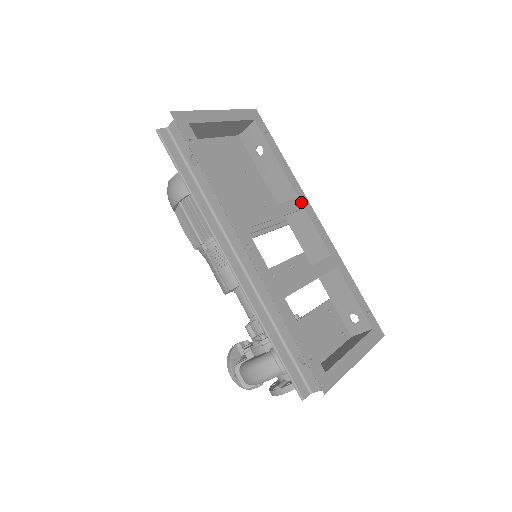
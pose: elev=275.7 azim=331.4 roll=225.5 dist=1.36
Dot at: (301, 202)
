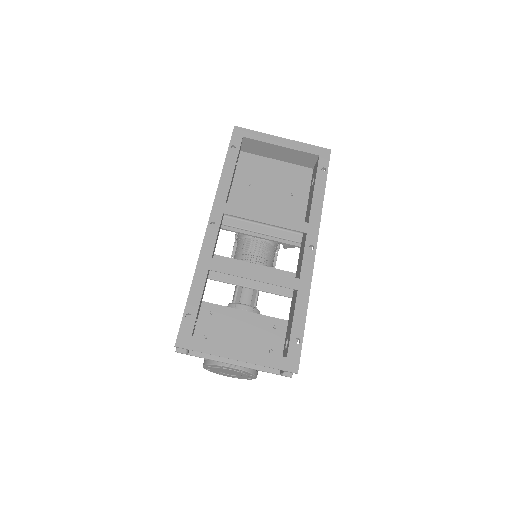
Dot at: (308, 227)
